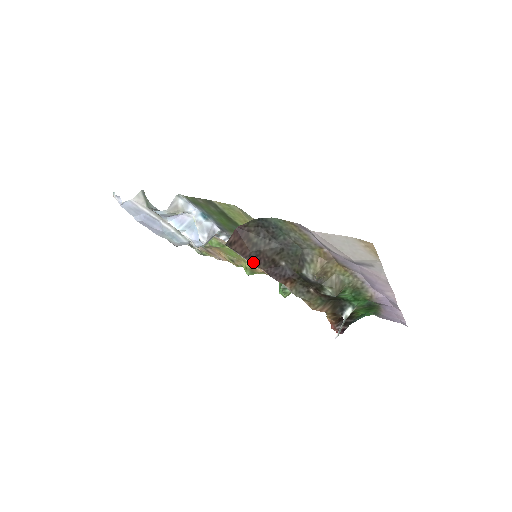
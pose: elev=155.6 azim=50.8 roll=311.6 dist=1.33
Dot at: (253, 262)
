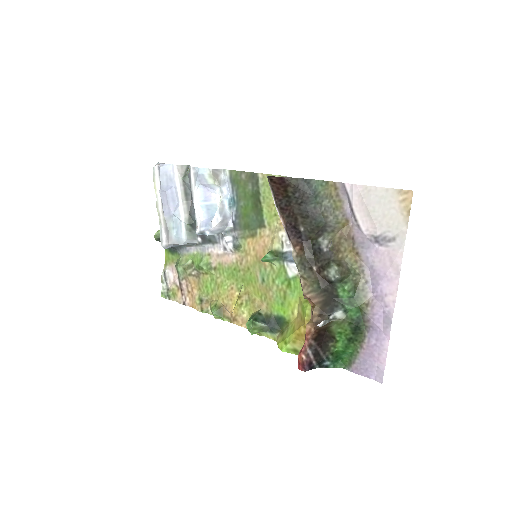
Dot at: (280, 207)
